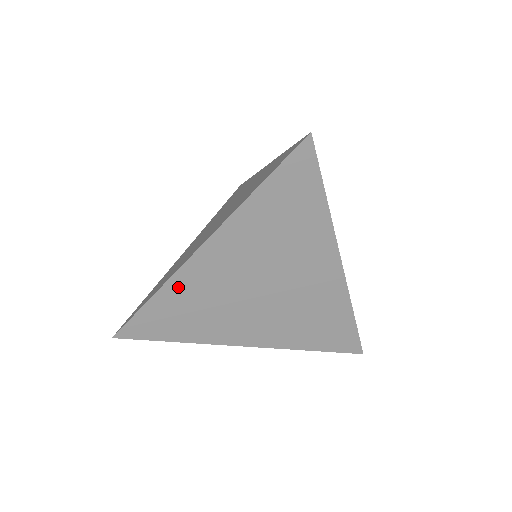
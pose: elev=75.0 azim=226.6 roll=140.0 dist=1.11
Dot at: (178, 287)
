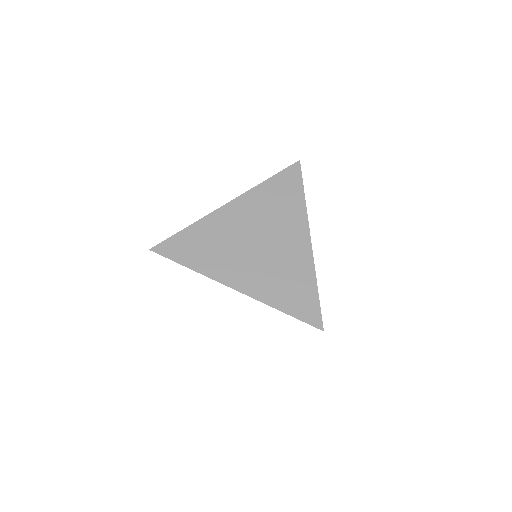
Dot at: occluded
